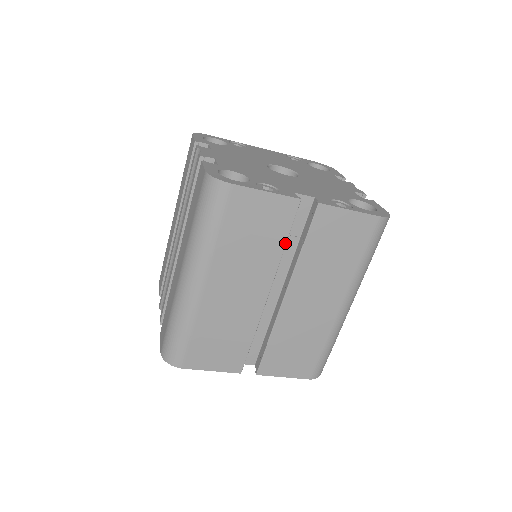
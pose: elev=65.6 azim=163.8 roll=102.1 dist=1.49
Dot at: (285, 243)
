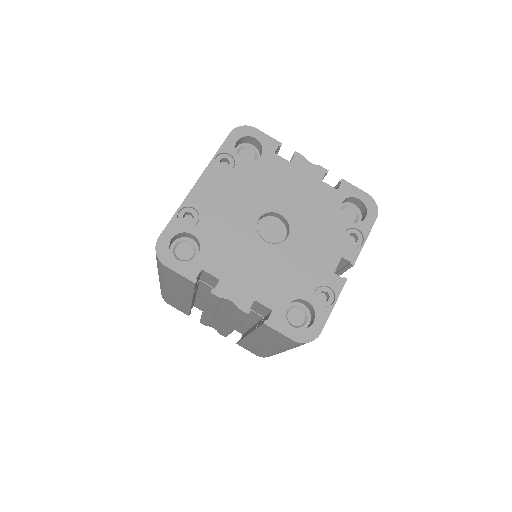
Dot at: occluded
